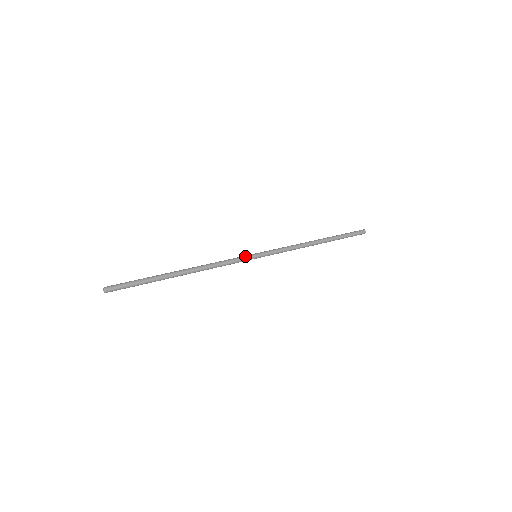
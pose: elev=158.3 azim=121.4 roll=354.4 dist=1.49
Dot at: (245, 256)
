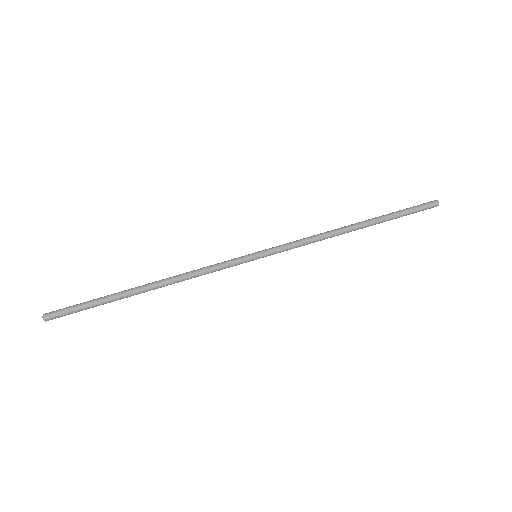
Dot at: (238, 258)
